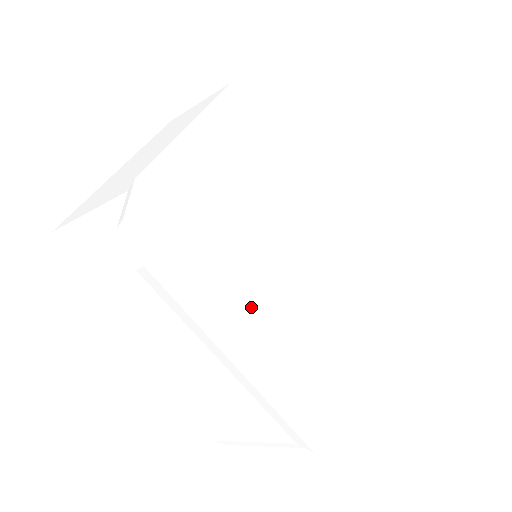
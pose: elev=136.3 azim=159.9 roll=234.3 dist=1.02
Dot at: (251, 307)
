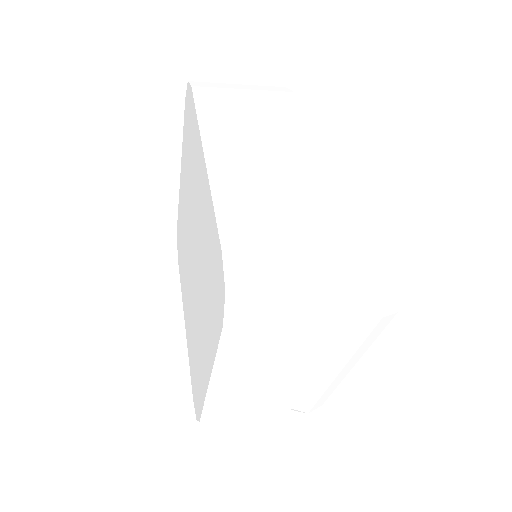
Dot at: occluded
